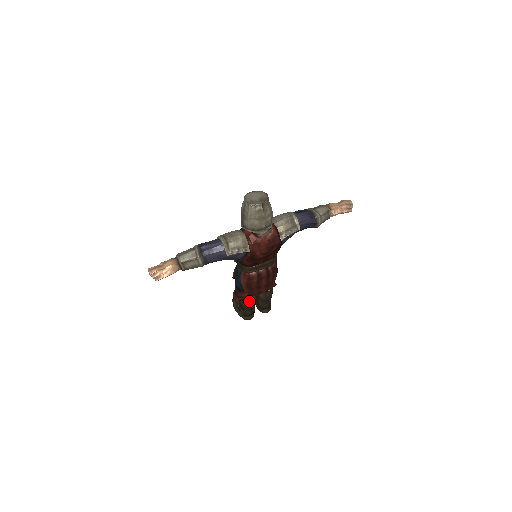
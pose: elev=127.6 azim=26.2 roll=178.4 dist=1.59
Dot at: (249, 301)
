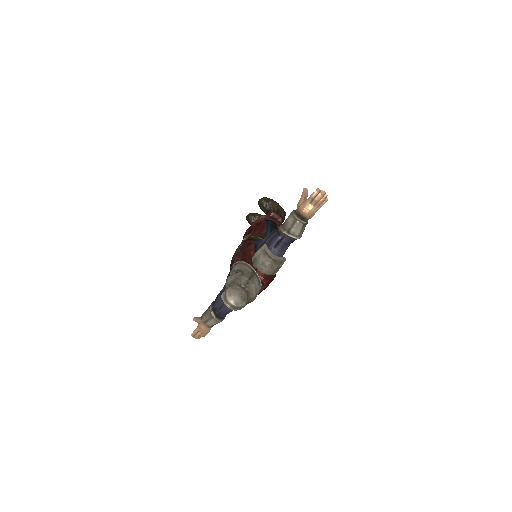
Dot at: occluded
